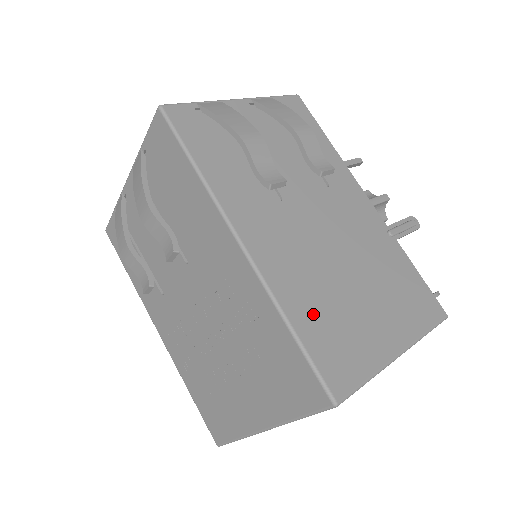
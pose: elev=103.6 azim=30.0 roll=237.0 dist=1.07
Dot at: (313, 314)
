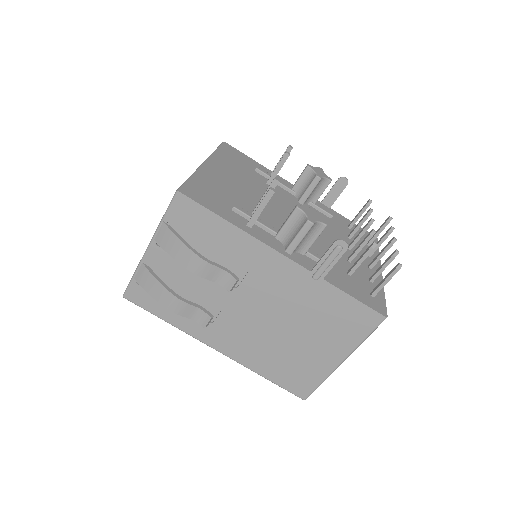
Dot at: (274, 367)
